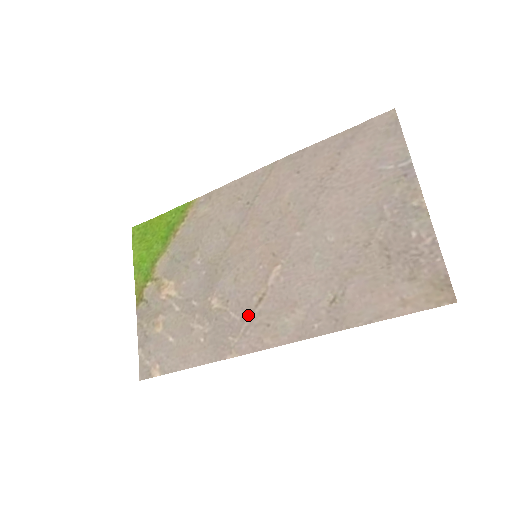
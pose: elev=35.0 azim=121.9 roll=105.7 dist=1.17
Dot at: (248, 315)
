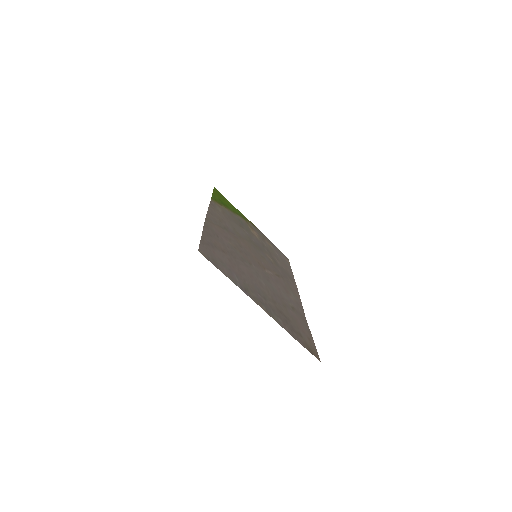
Dot at: (282, 277)
